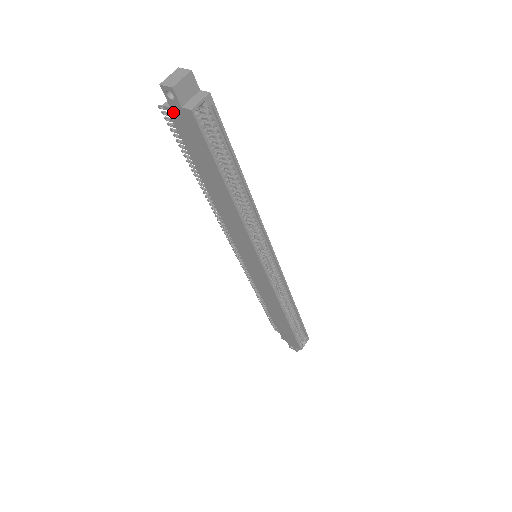
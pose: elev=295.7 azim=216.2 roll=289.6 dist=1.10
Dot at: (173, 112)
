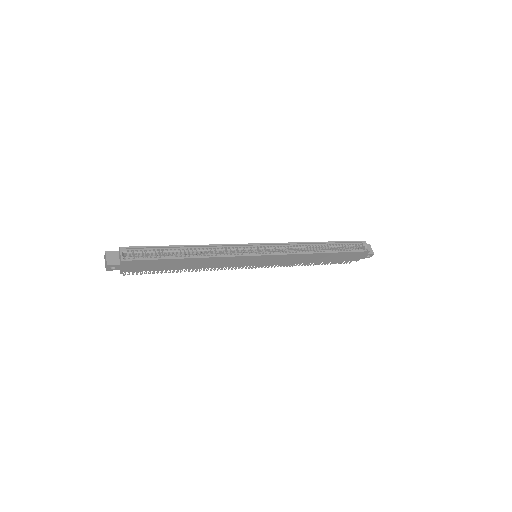
Dot at: (124, 270)
